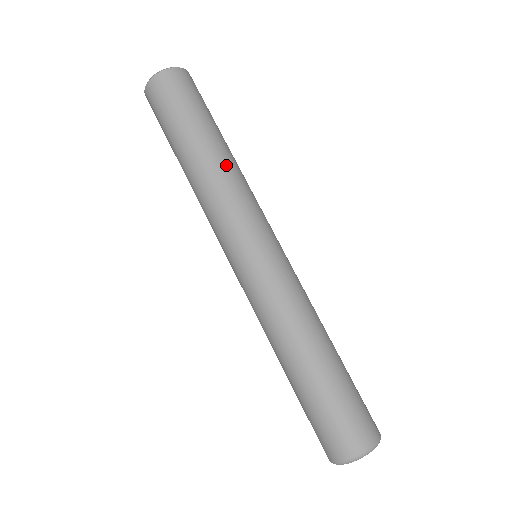
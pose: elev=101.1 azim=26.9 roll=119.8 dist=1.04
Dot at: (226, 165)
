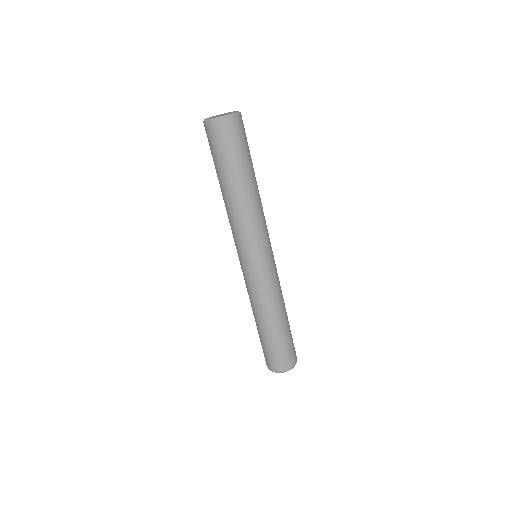
Dot at: (240, 205)
